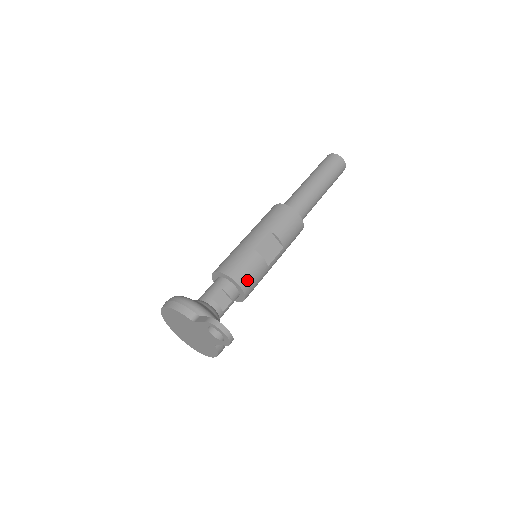
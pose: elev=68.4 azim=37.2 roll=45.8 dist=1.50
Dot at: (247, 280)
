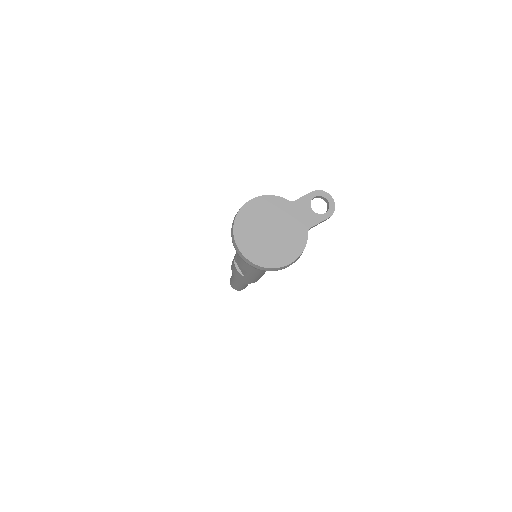
Dot at: occluded
